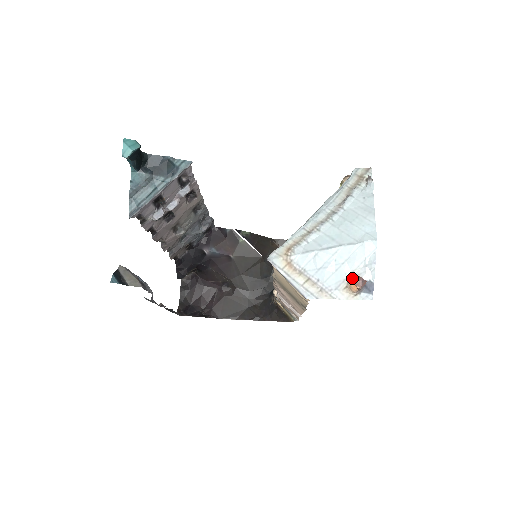
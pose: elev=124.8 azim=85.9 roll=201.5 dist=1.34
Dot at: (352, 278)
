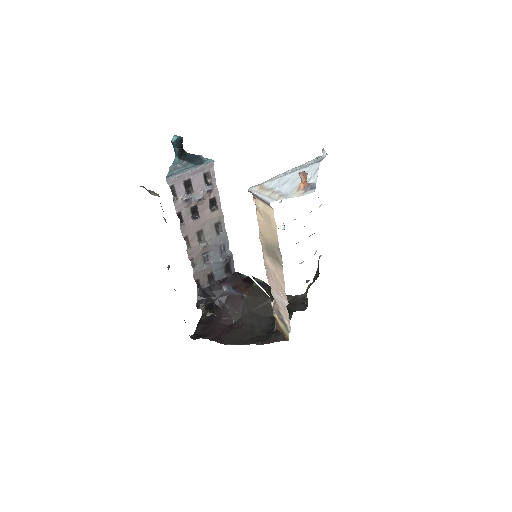
Dot at: occluded
